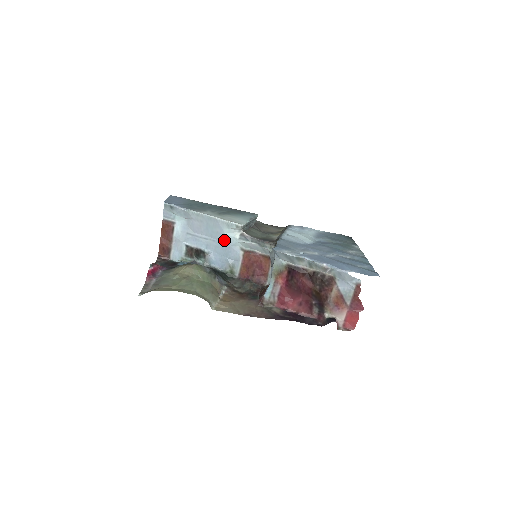
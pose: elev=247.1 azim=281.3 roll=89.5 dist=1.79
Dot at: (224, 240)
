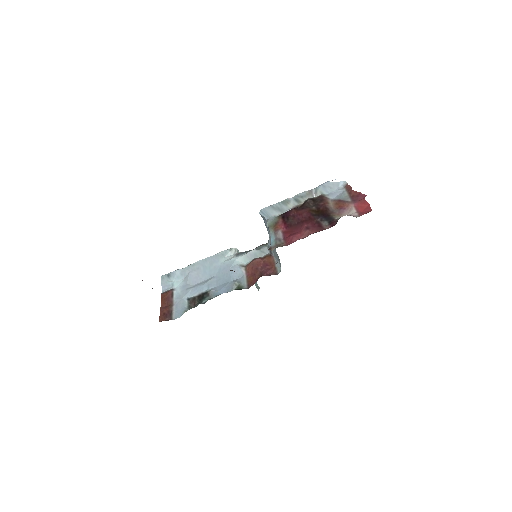
Dot at: (223, 269)
